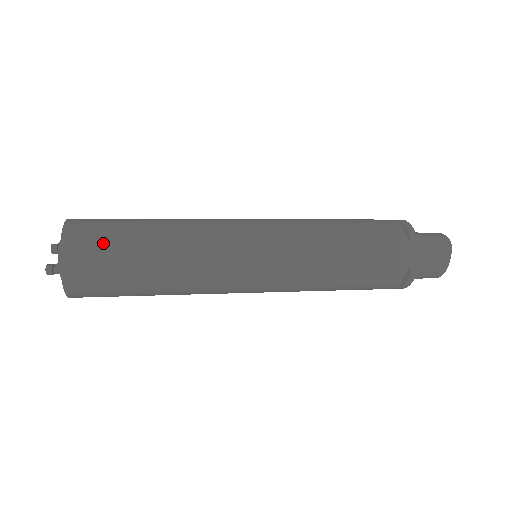
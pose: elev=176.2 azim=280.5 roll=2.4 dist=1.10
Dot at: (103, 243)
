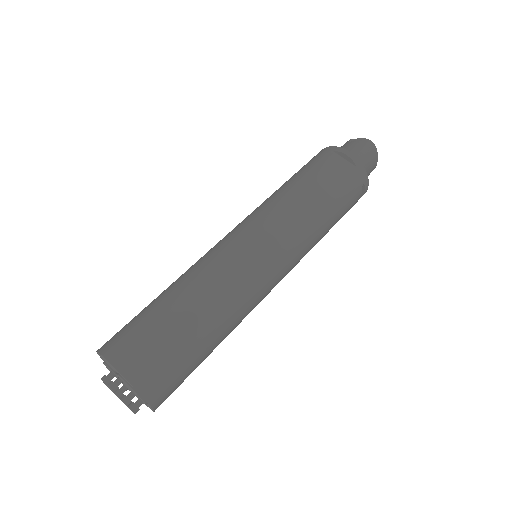
Dot at: (162, 352)
